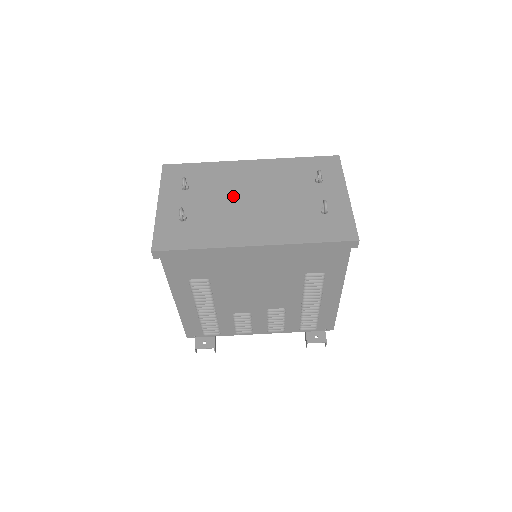
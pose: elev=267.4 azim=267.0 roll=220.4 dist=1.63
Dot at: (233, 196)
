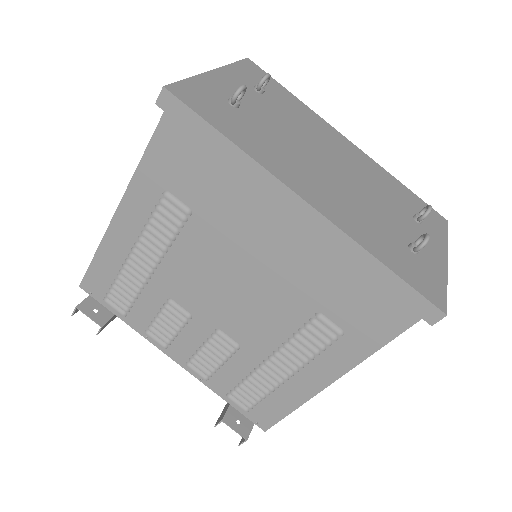
Dot at: (310, 143)
